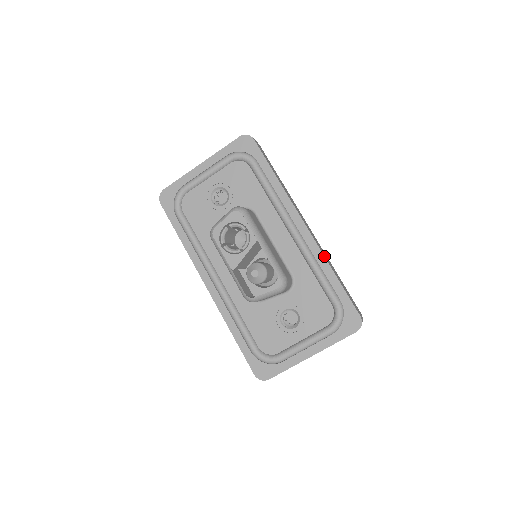
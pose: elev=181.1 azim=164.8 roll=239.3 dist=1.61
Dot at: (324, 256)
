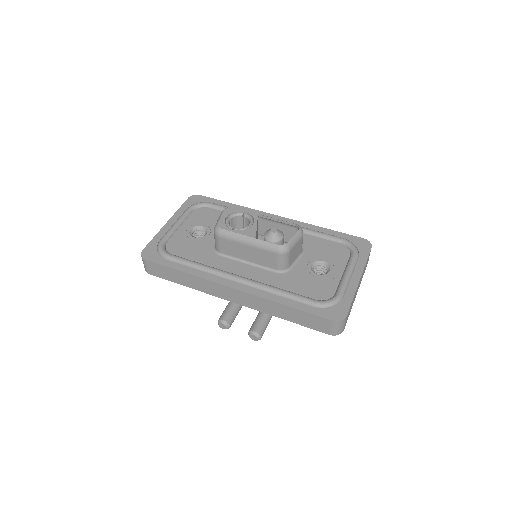
Dot at: (307, 223)
